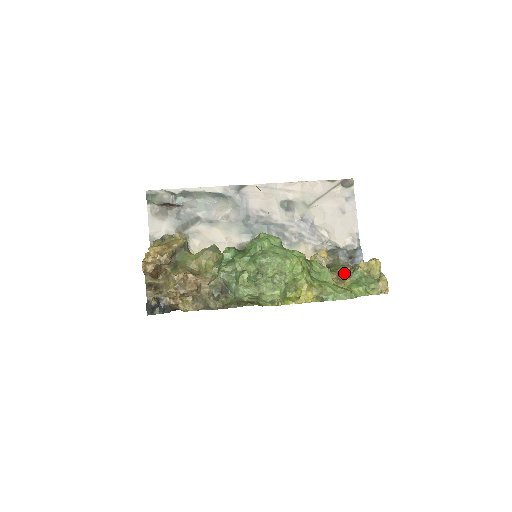
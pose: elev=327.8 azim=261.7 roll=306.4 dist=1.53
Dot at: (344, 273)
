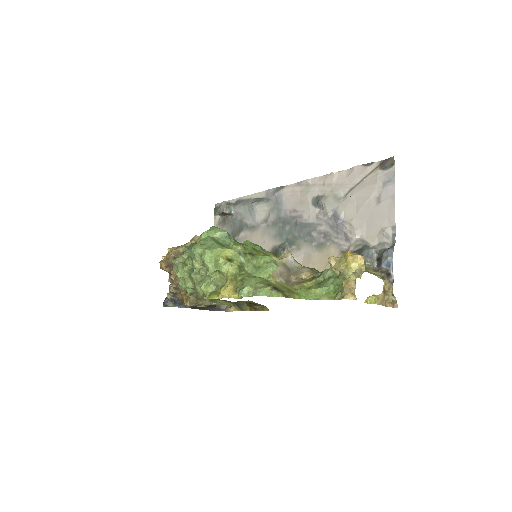
Dot at: occluded
